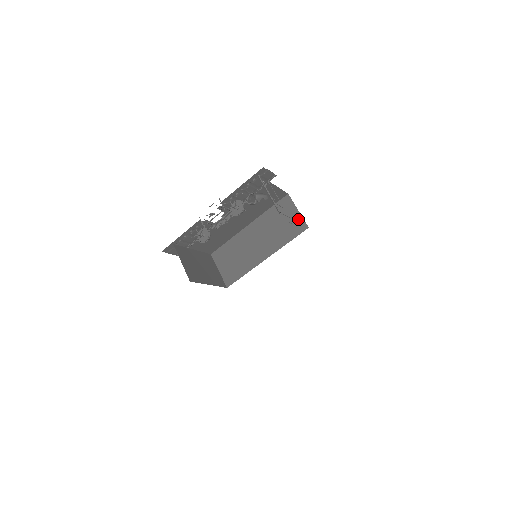
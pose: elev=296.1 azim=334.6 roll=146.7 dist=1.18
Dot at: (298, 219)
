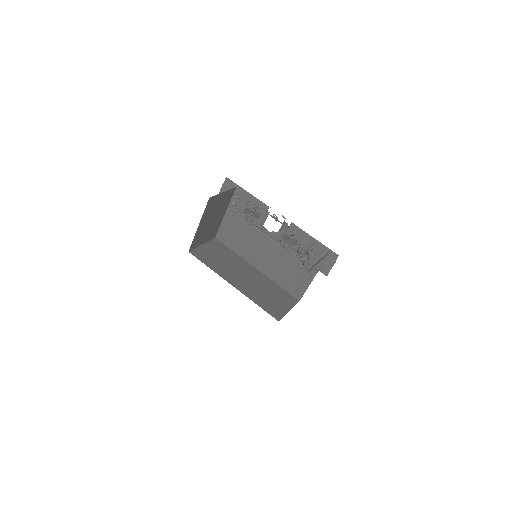
Dot at: (282, 311)
